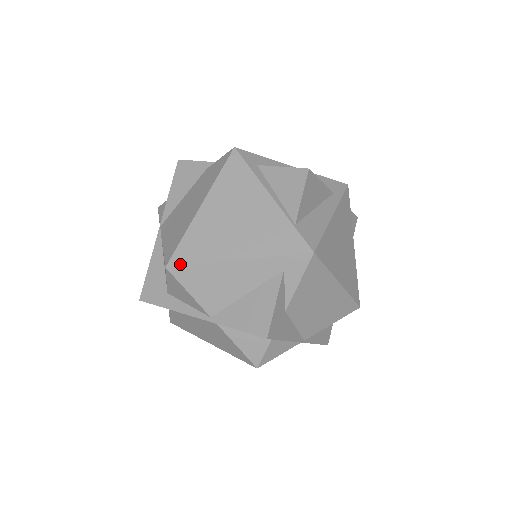
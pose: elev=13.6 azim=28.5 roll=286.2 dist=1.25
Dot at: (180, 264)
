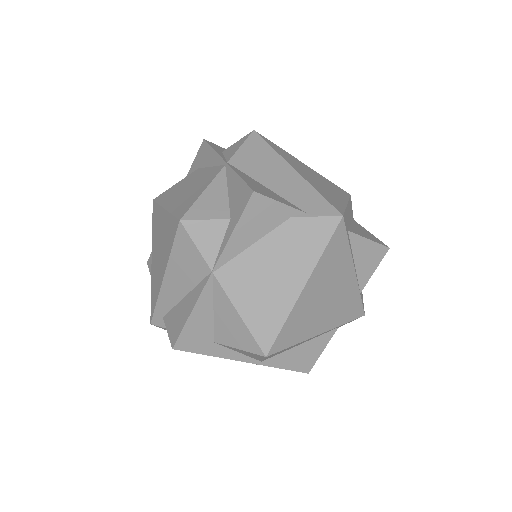
Dot at: (279, 351)
